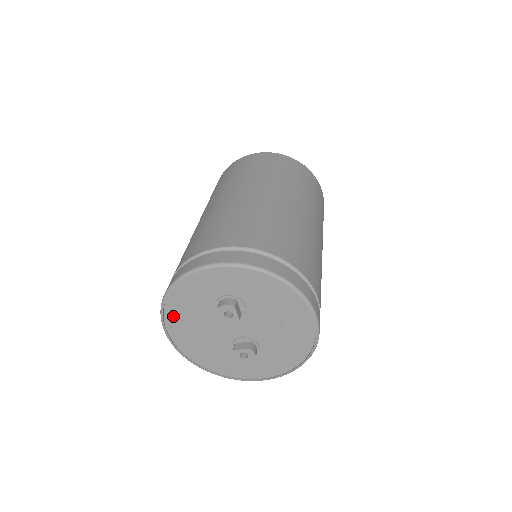
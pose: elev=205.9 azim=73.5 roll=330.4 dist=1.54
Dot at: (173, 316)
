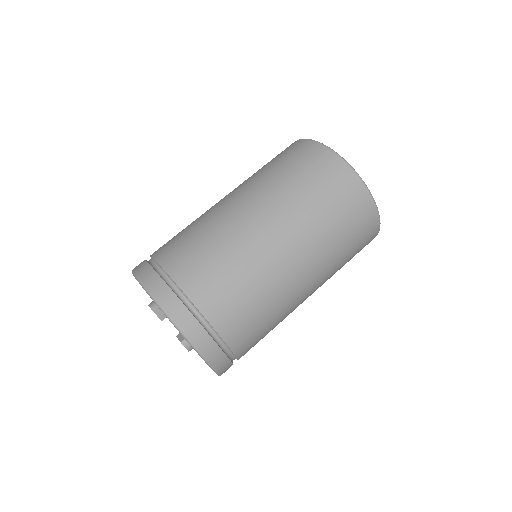
Dot at: occluded
